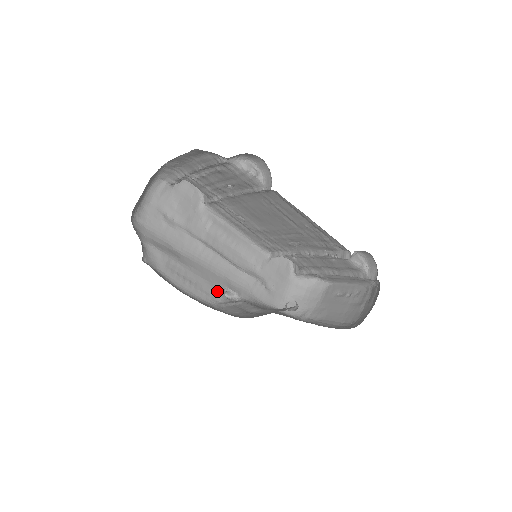
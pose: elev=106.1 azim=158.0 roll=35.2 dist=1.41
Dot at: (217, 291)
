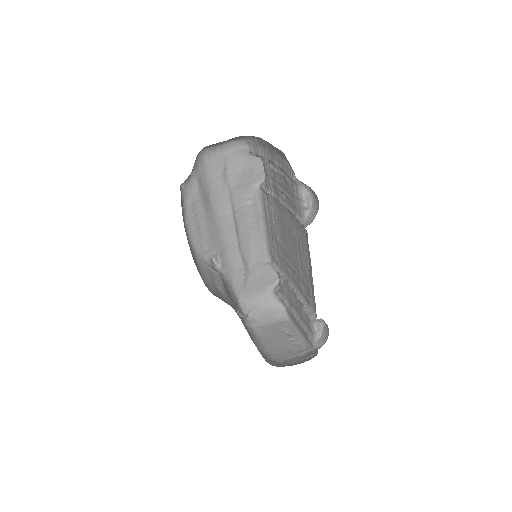
Dot at: (210, 251)
